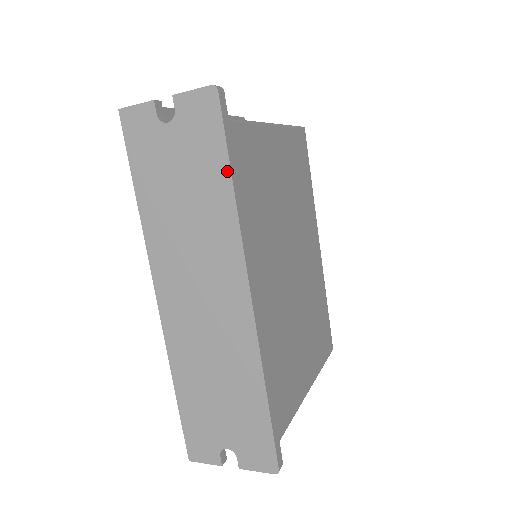
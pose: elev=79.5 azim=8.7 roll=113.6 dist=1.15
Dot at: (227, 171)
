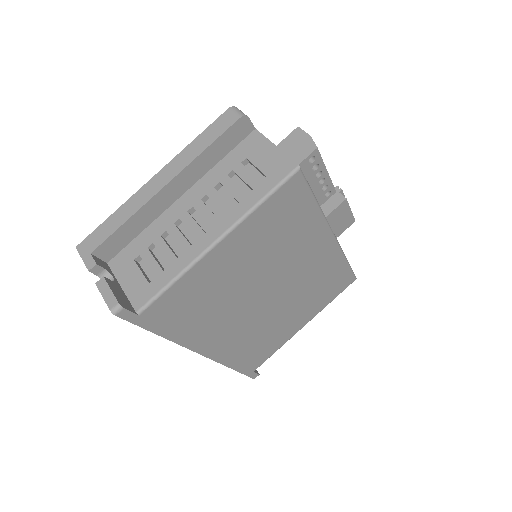
Dot at: (152, 331)
